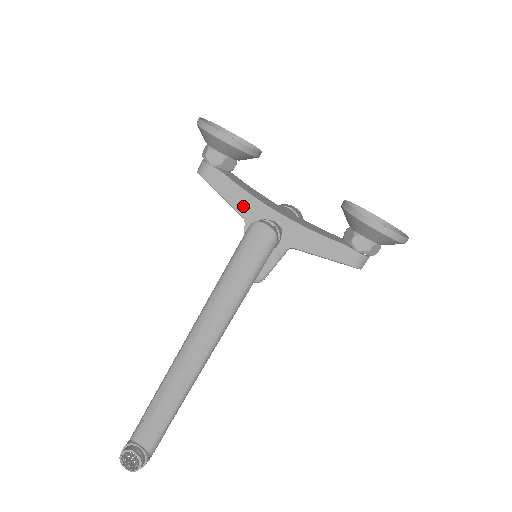
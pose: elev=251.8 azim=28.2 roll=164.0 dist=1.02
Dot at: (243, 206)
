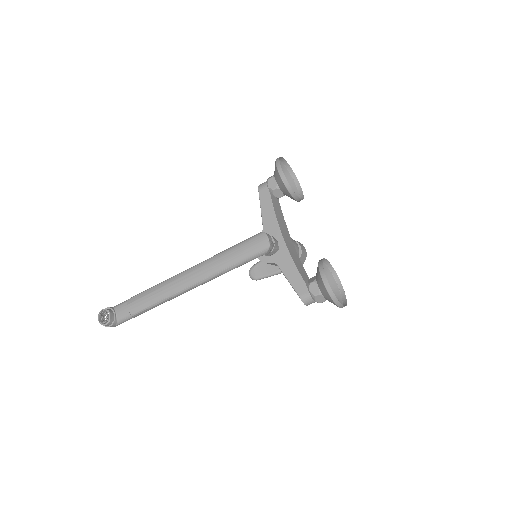
Dot at: (268, 221)
